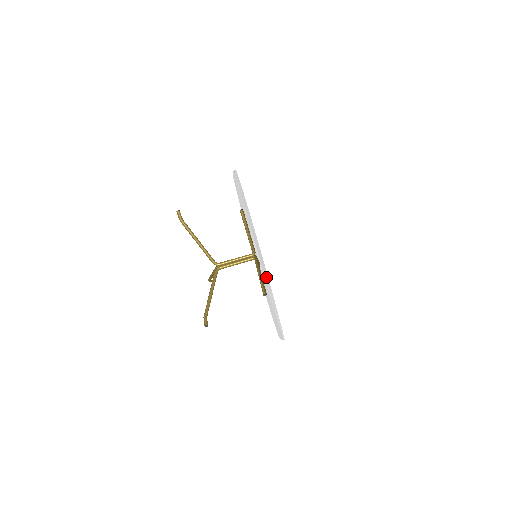
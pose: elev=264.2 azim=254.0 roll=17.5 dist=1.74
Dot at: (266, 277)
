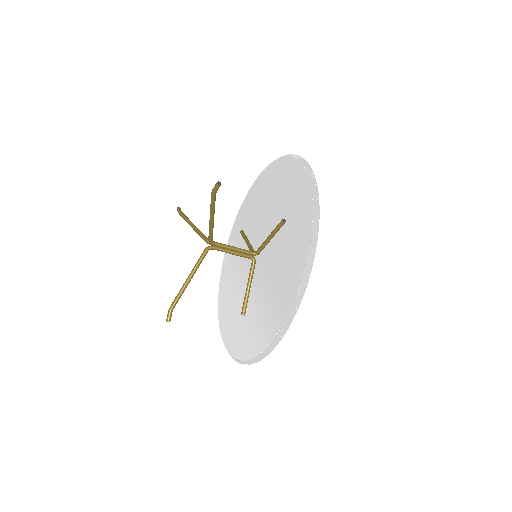
Dot at: occluded
